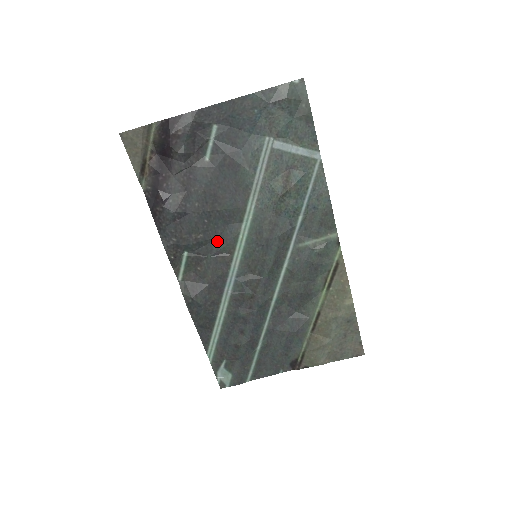
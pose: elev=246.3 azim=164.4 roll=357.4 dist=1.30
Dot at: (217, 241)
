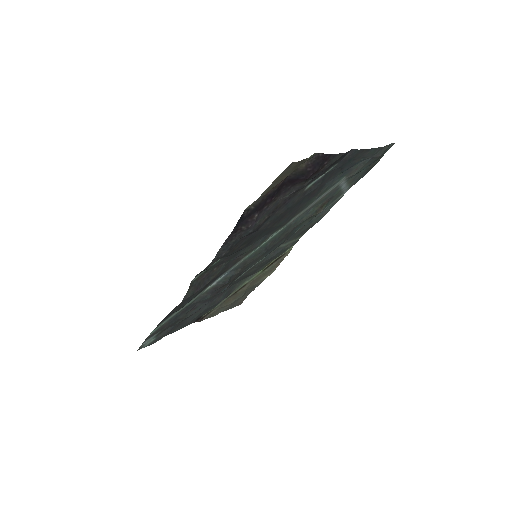
Dot at: (247, 248)
